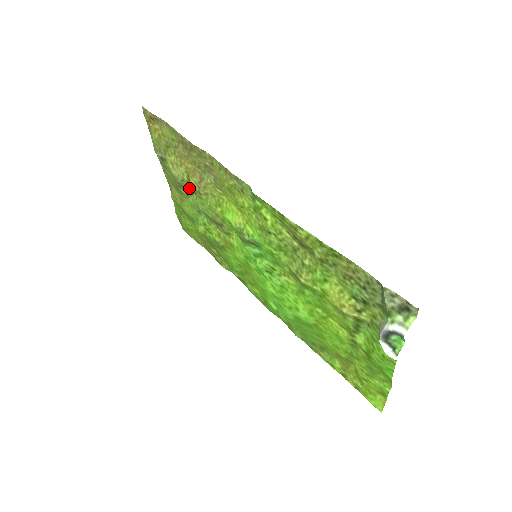
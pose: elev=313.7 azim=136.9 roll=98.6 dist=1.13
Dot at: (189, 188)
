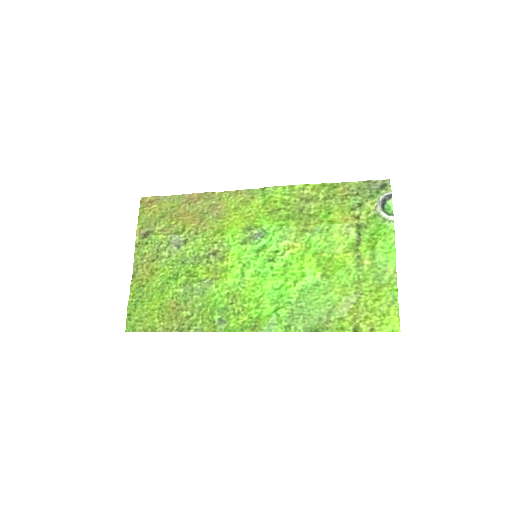
Dot at: (180, 240)
